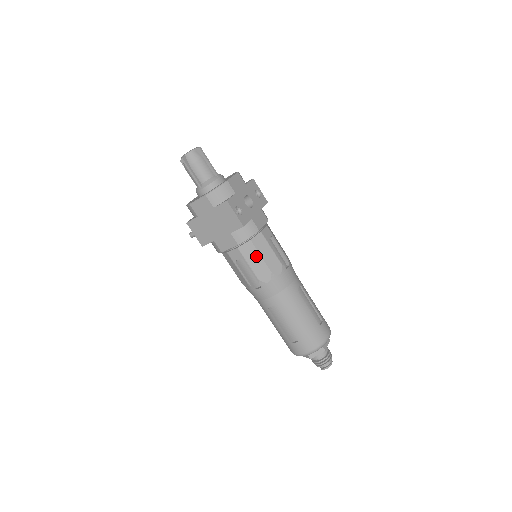
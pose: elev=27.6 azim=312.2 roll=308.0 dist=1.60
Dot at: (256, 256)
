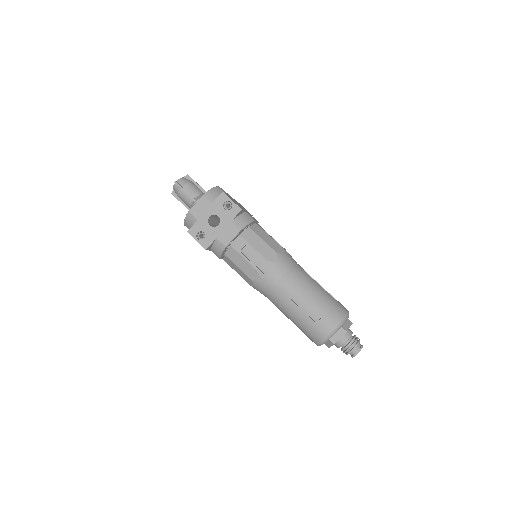
Dot at: (235, 266)
